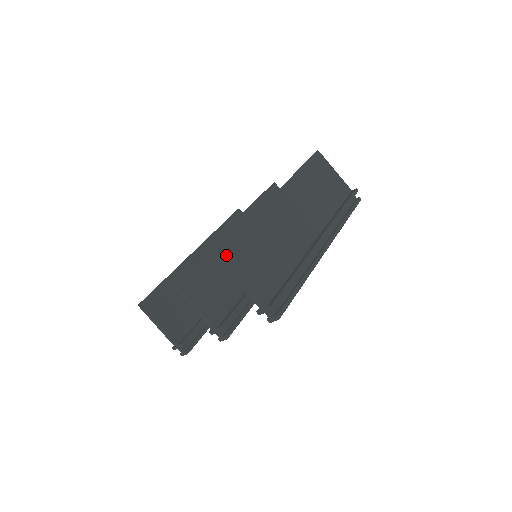
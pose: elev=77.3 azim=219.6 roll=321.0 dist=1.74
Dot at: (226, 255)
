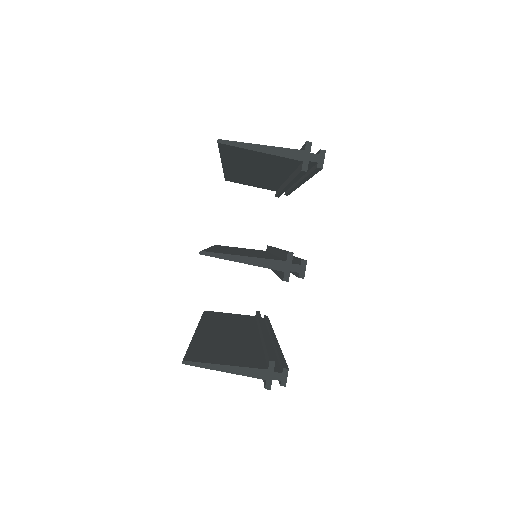
Dot at: occluded
